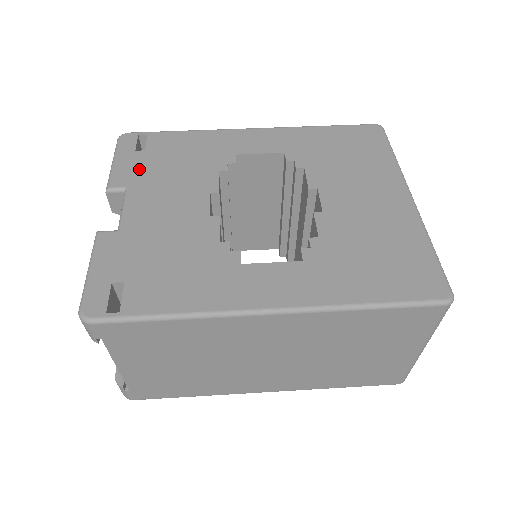
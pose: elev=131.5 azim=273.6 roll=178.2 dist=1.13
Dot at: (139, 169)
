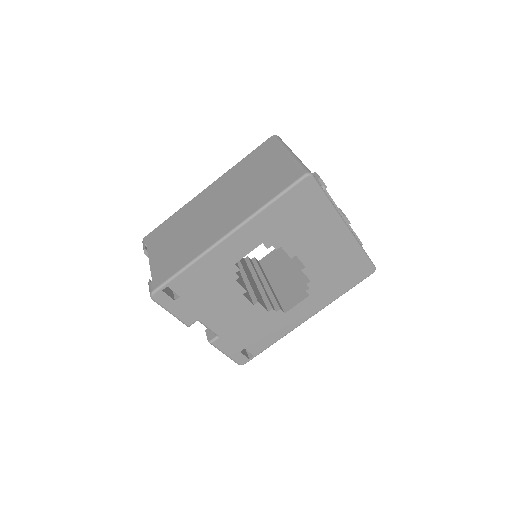
Dot at: (192, 308)
